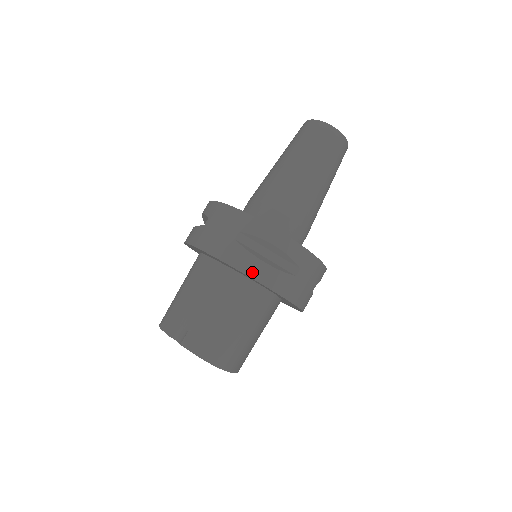
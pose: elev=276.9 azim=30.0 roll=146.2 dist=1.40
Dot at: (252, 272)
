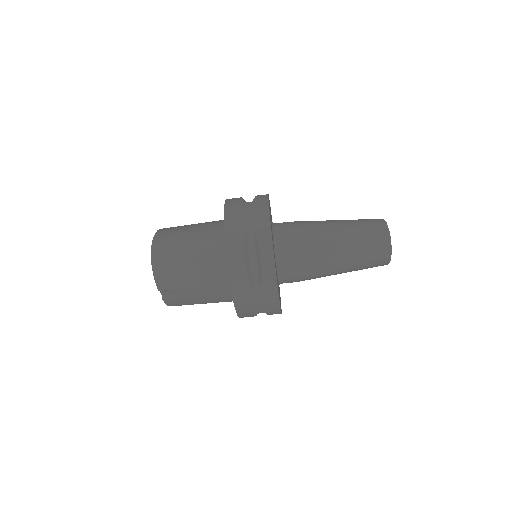
Dot at: occluded
